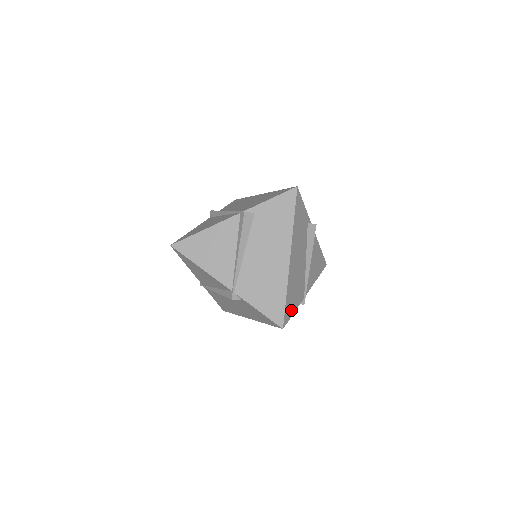
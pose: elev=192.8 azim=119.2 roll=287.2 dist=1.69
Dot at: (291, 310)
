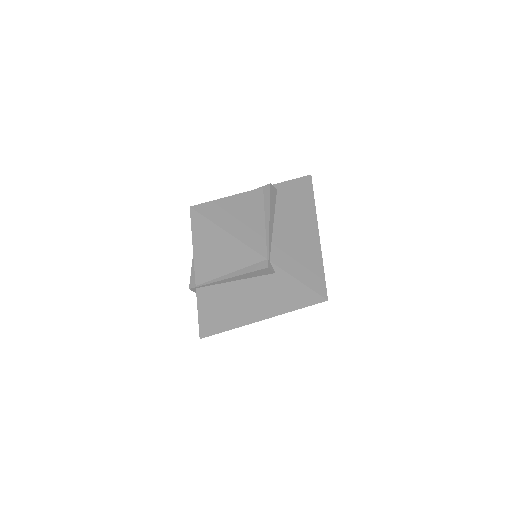
Dot at: occluded
